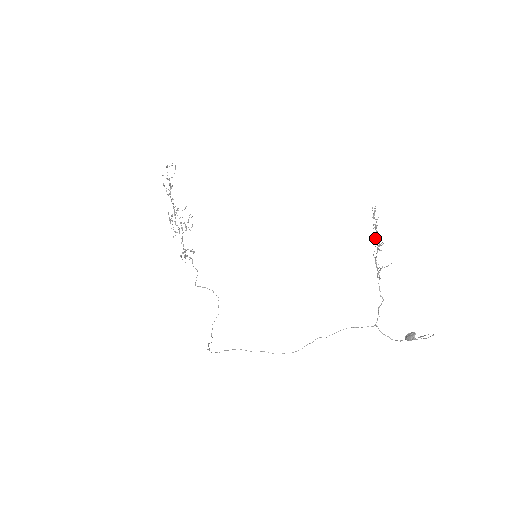
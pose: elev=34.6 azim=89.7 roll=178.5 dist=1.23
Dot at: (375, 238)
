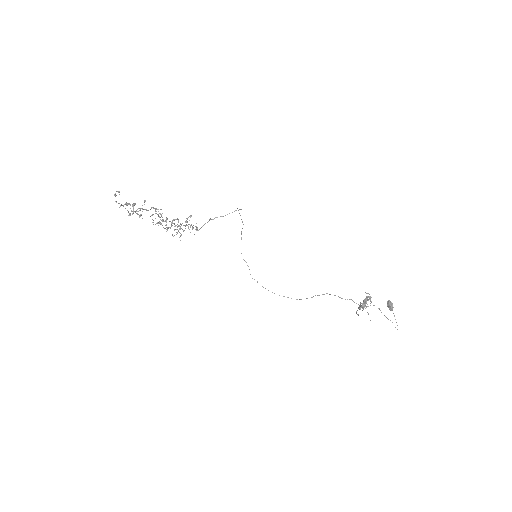
Dot at: occluded
